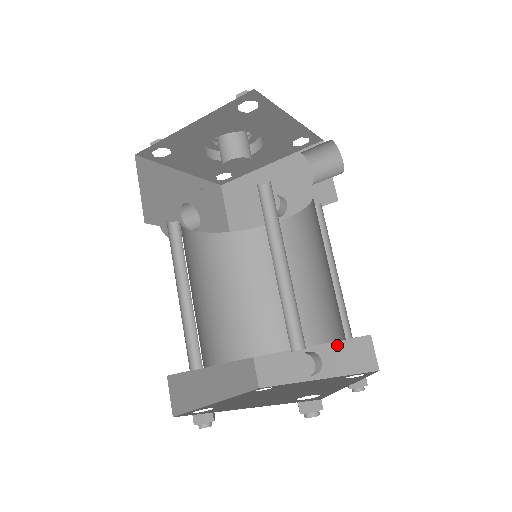
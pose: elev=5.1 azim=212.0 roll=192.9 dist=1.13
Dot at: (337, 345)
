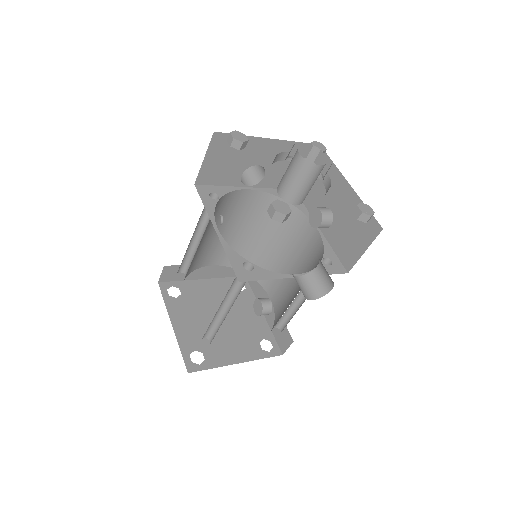
Dot at: occluded
